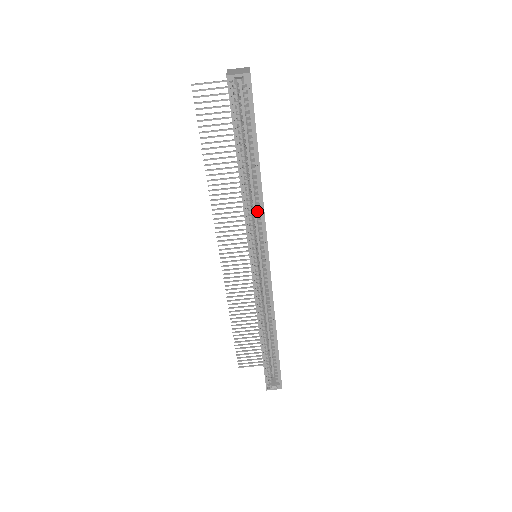
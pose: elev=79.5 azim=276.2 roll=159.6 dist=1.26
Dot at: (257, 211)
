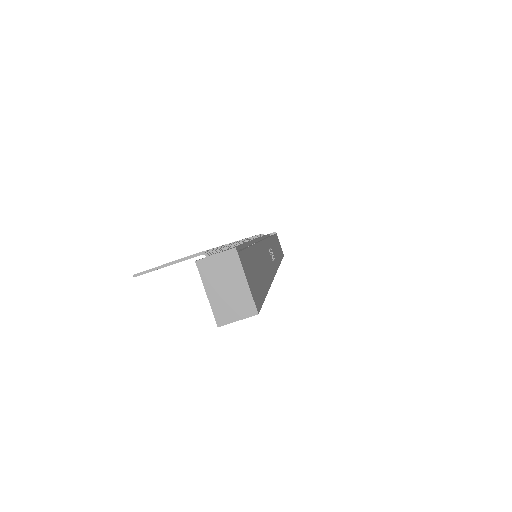
Dot at: occluded
